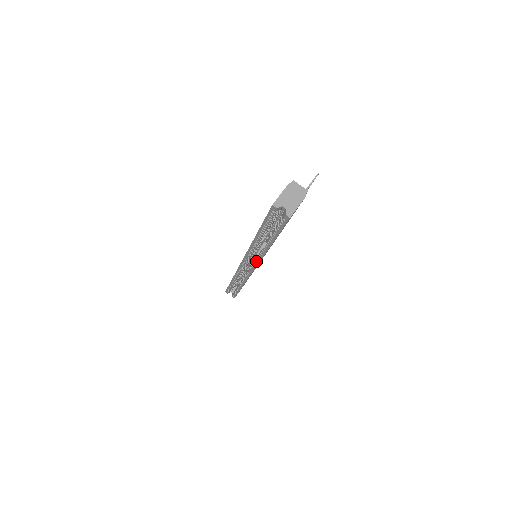
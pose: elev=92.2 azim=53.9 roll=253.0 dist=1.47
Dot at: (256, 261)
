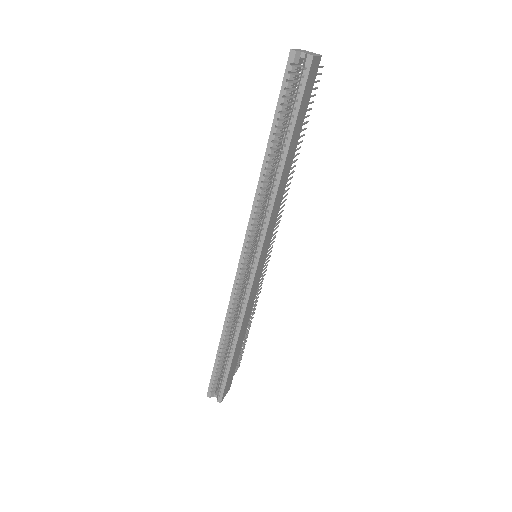
Dot at: (263, 230)
